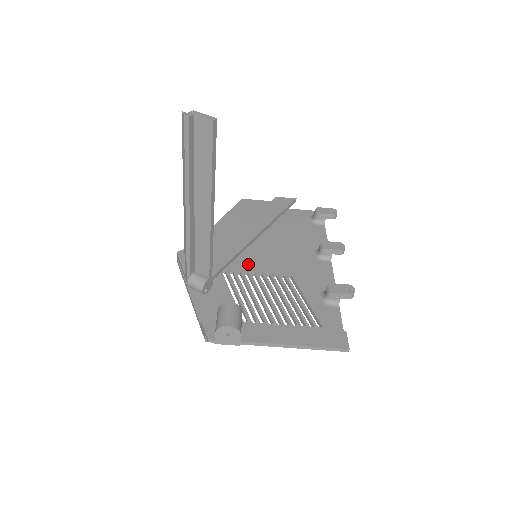
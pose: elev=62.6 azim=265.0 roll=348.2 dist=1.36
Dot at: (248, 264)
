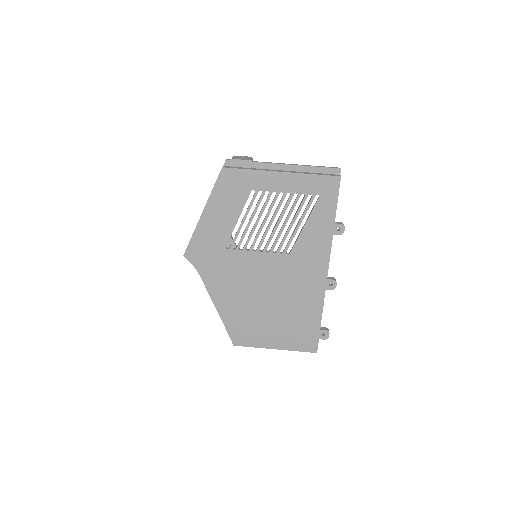
Dot at: (249, 259)
